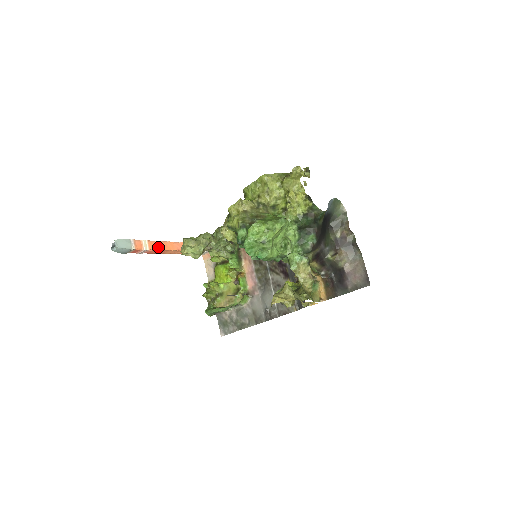
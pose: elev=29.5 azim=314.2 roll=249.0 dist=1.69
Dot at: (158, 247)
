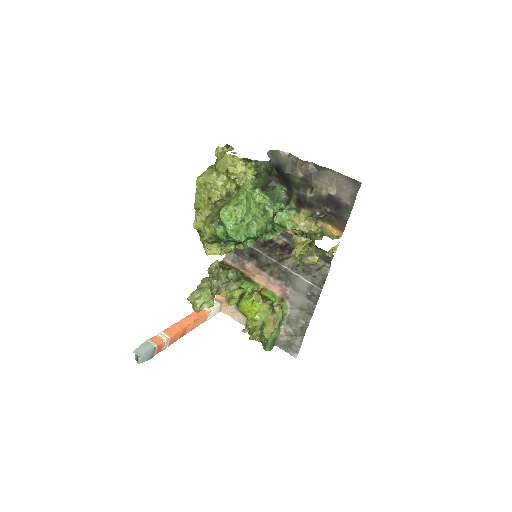
Dot at: (176, 330)
